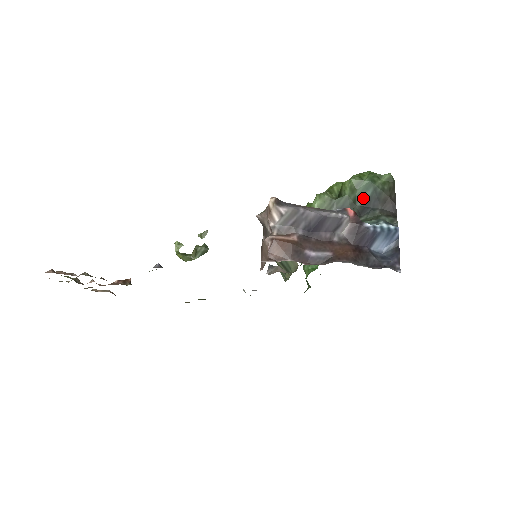
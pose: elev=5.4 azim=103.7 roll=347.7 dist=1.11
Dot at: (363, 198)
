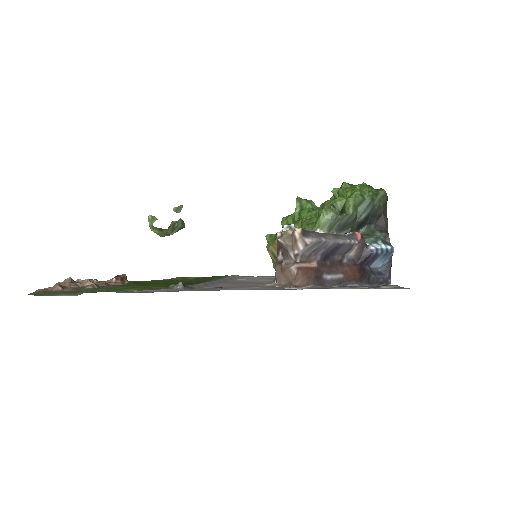
Dot at: (363, 215)
